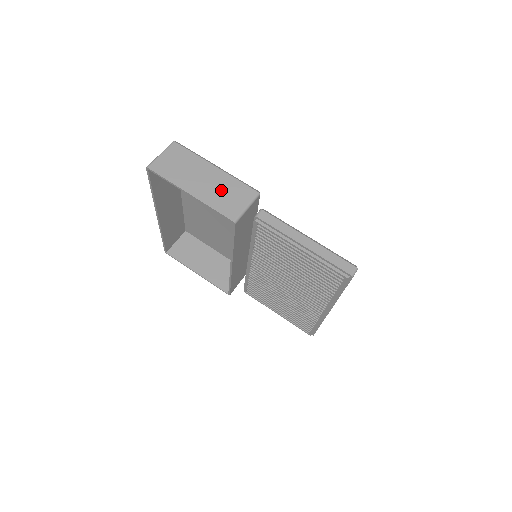
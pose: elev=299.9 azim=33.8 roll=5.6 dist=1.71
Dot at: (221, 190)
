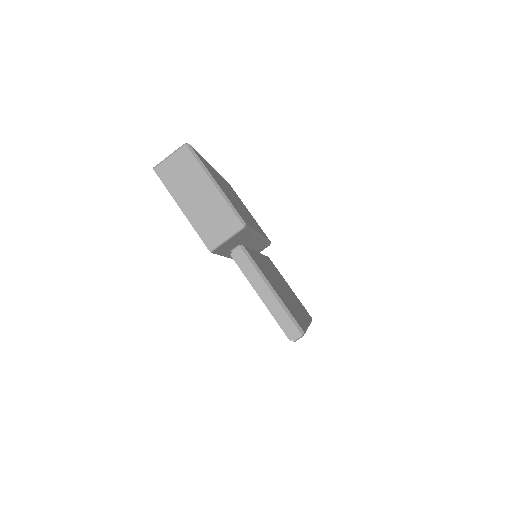
Dot at: (210, 213)
